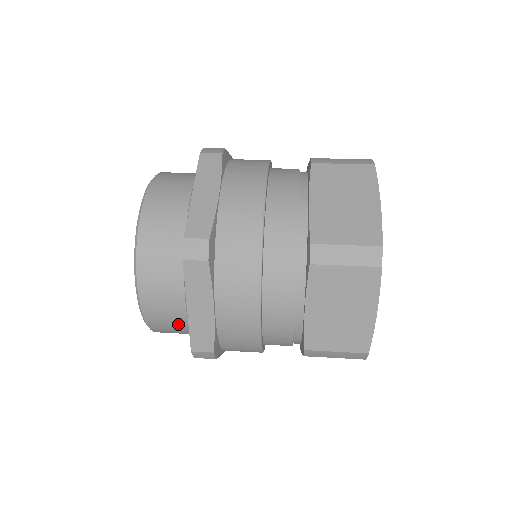
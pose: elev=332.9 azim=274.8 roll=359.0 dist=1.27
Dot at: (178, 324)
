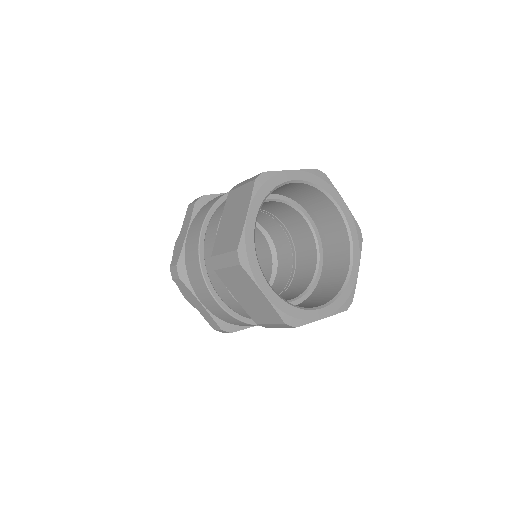
Dot at: occluded
